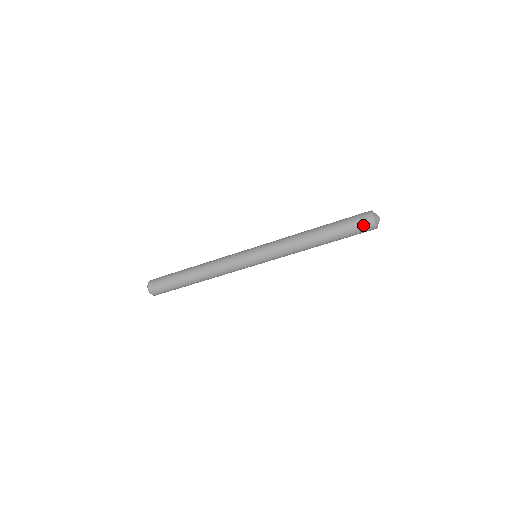
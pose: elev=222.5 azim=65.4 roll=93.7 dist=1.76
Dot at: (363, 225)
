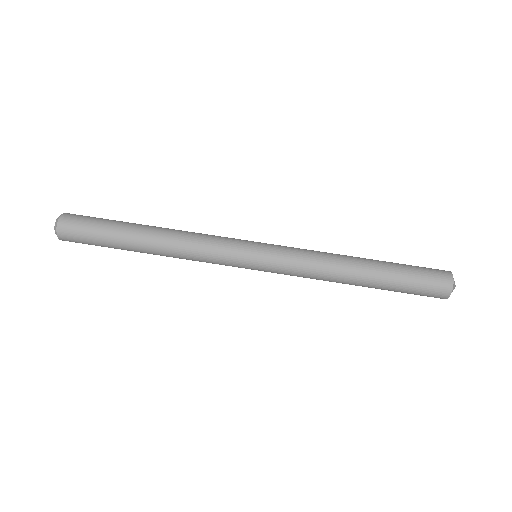
Dot at: (436, 278)
